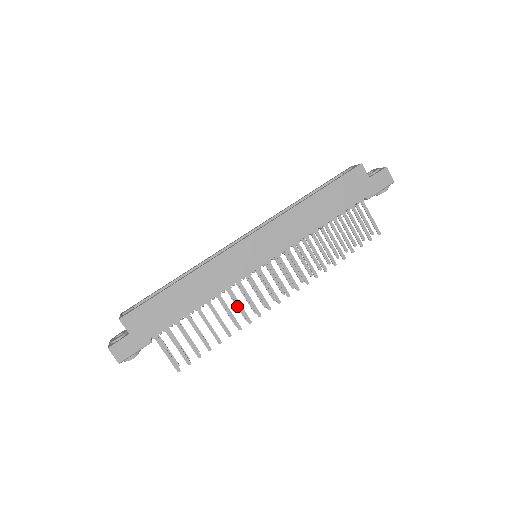
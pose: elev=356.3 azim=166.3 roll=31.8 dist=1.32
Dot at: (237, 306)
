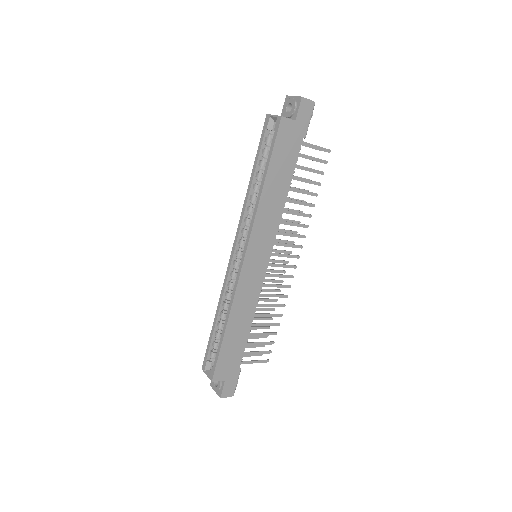
Dot at: (268, 291)
